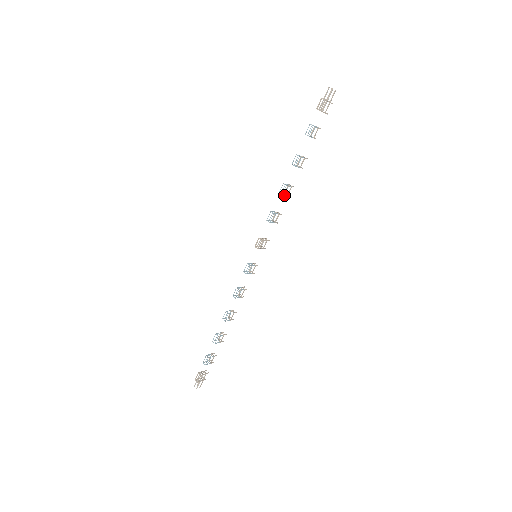
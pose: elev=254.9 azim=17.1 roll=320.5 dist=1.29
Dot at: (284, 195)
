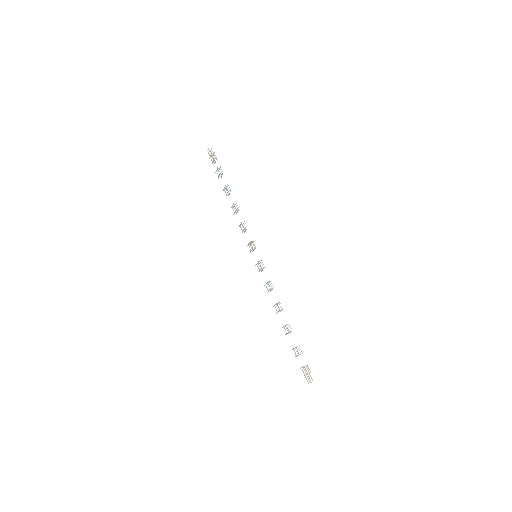
Dot at: (238, 210)
